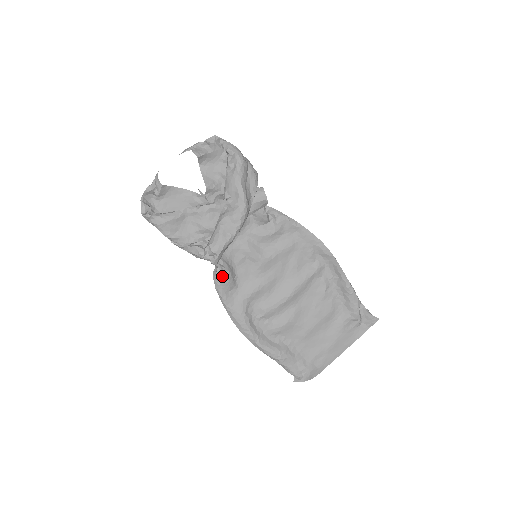
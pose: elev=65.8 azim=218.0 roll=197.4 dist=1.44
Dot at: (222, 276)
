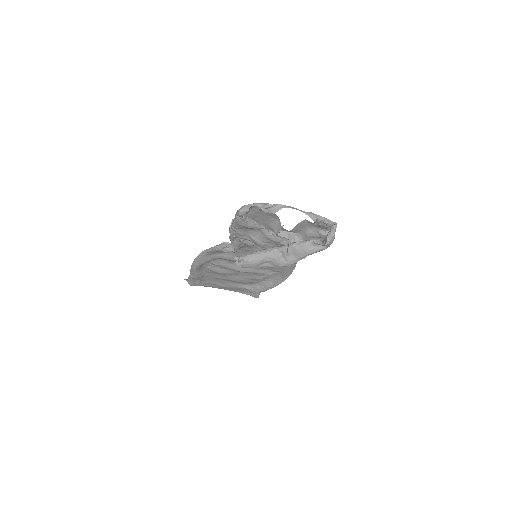
Dot at: (227, 250)
